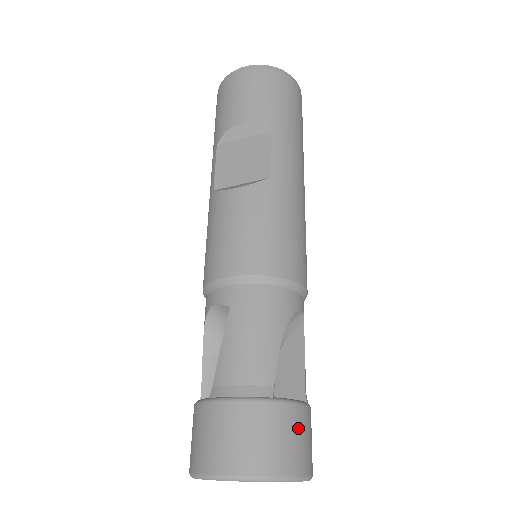
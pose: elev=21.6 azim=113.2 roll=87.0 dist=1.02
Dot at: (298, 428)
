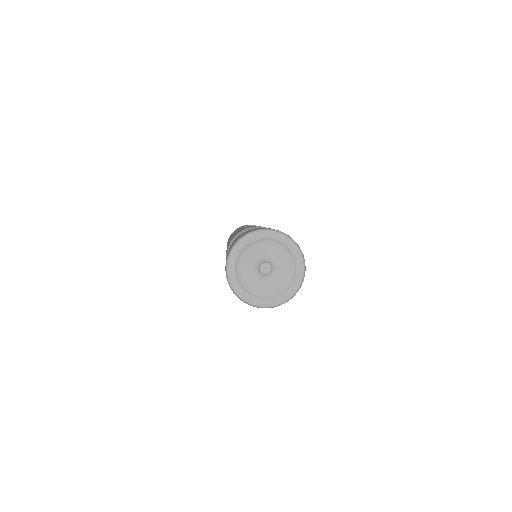
Dot at: occluded
